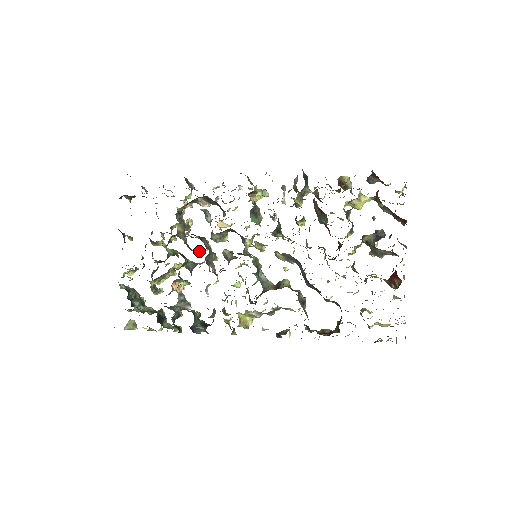
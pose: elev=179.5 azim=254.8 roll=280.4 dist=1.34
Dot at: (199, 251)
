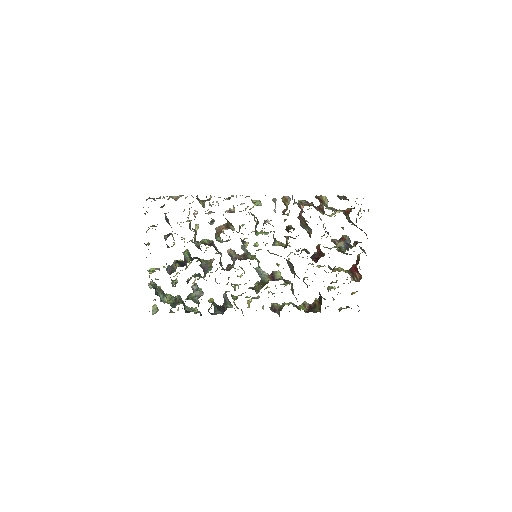
Dot at: occluded
